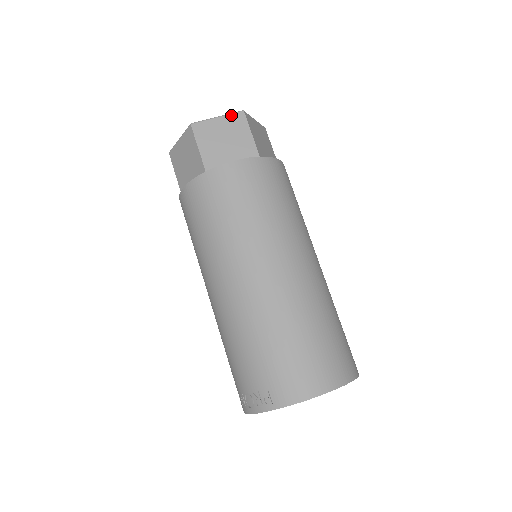
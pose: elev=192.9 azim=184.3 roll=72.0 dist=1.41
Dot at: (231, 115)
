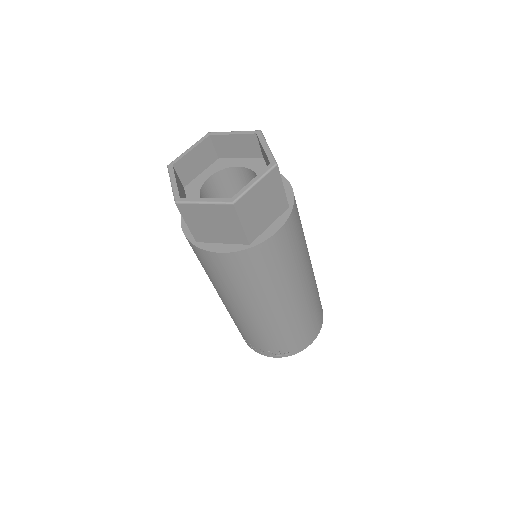
Dot at: (267, 175)
